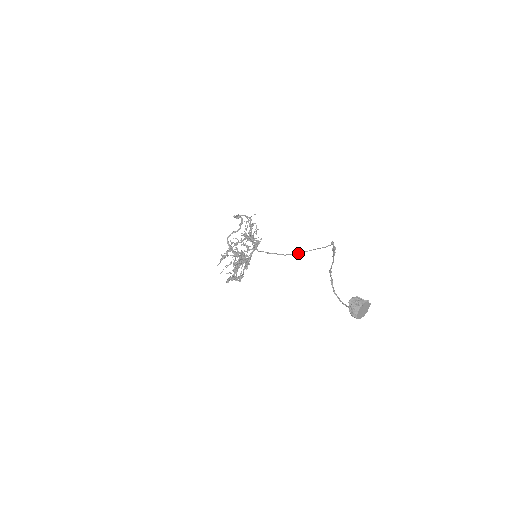
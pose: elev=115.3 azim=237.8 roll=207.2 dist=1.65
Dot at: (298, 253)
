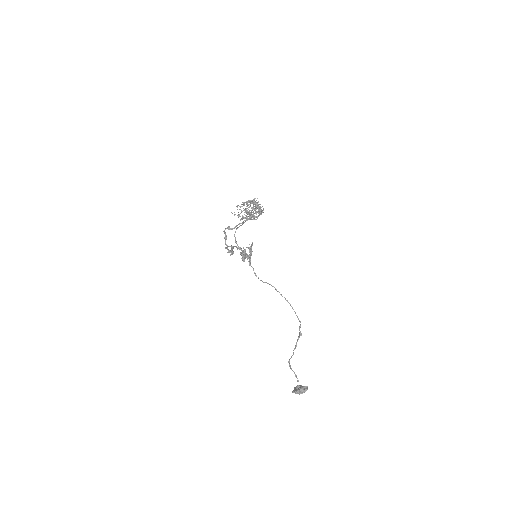
Dot at: occluded
